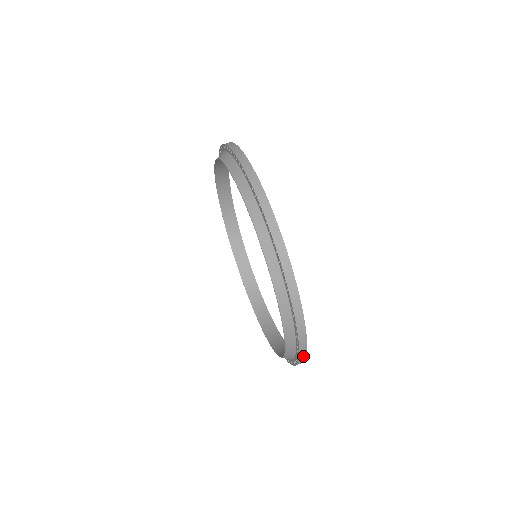
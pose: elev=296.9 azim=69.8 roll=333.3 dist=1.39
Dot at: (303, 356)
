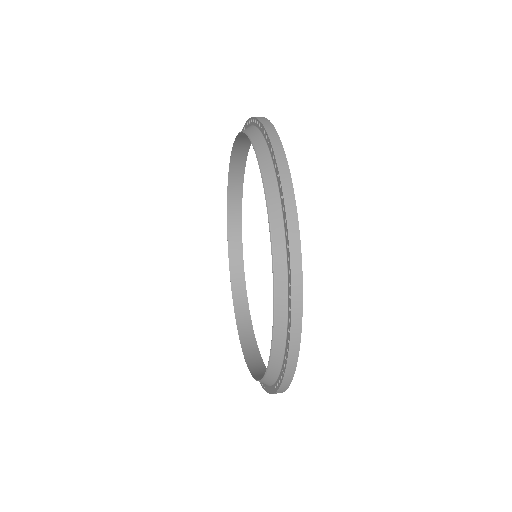
Dot at: (297, 322)
